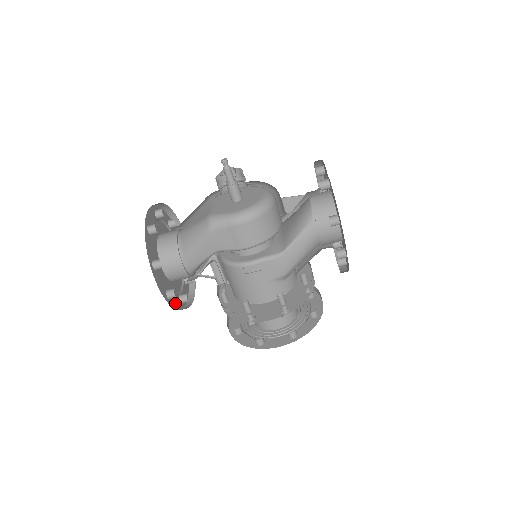
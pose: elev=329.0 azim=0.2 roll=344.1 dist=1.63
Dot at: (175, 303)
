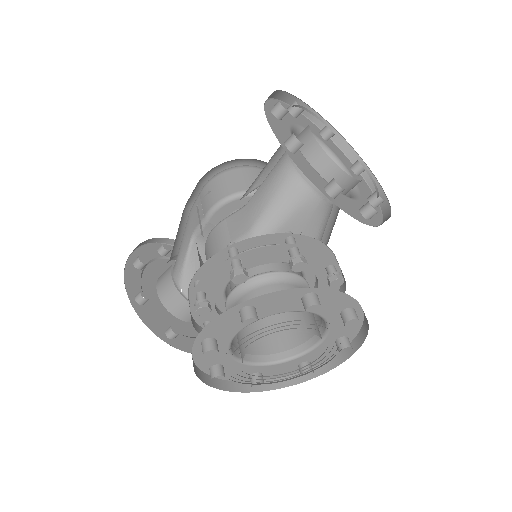
Dot at: (149, 320)
